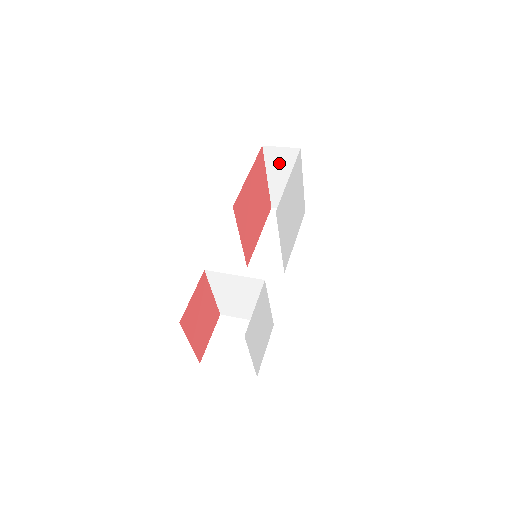
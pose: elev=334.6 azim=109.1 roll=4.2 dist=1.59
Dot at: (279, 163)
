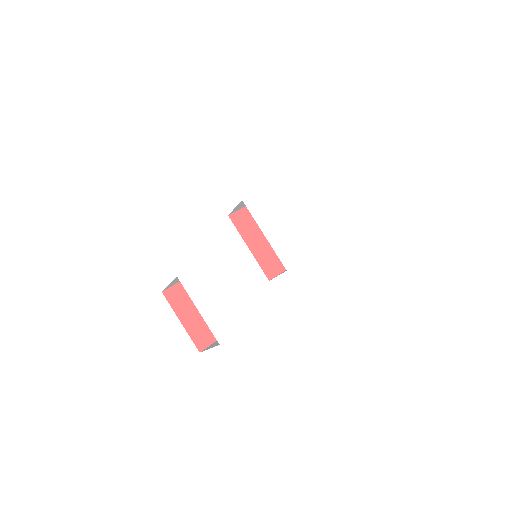
Dot at: occluded
